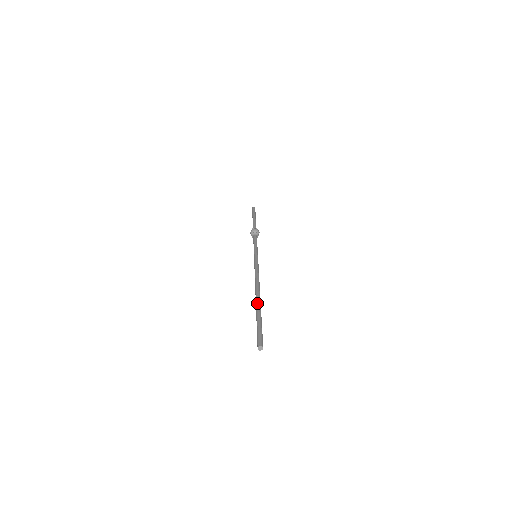
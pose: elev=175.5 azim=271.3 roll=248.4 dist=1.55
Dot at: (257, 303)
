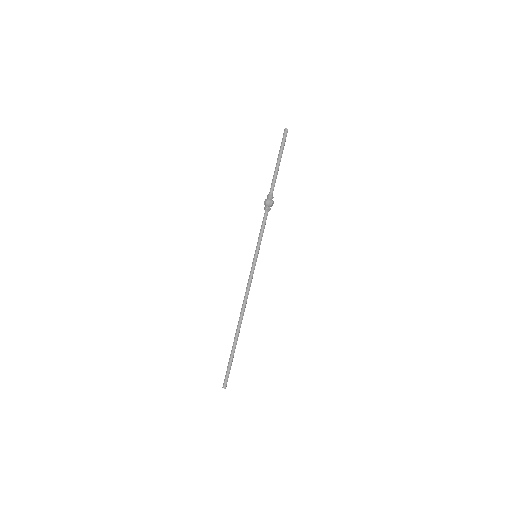
Dot at: (234, 338)
